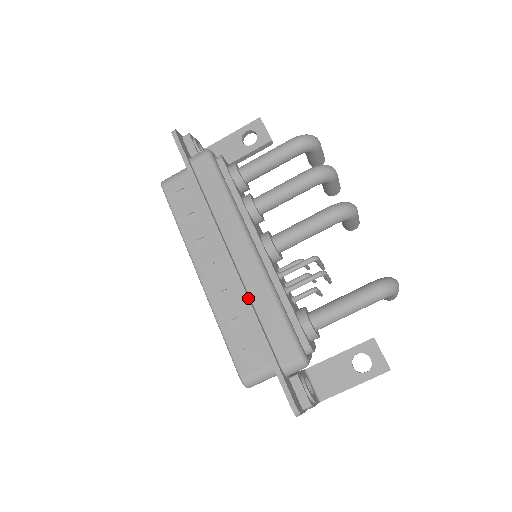
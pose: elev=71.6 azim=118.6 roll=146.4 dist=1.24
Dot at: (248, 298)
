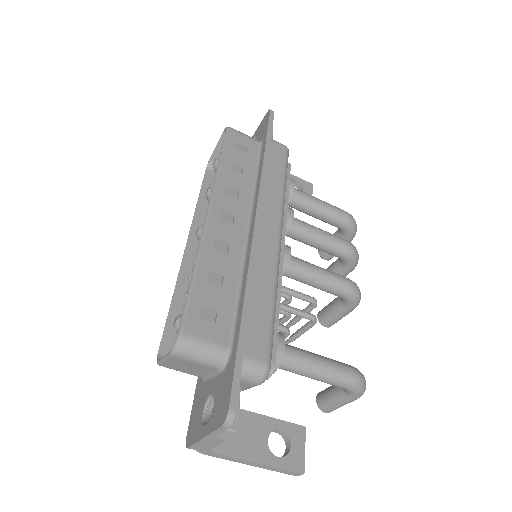
Dot at: (254, 267)
